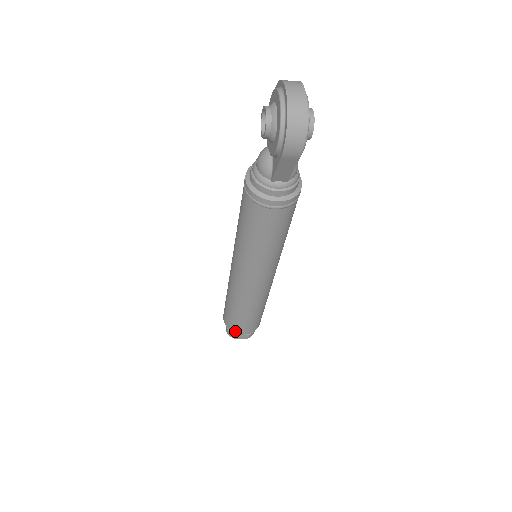
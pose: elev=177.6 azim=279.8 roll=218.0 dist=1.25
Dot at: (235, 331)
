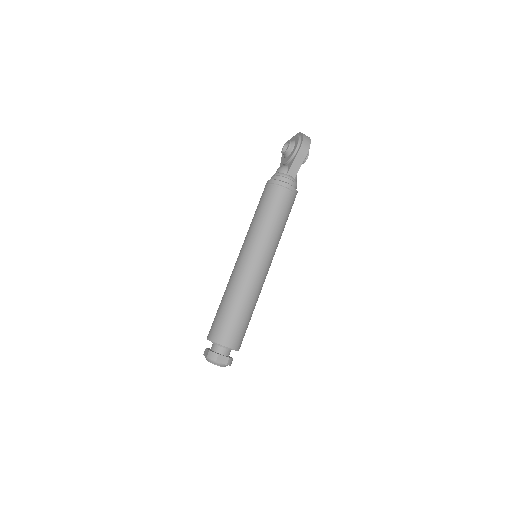
Dot at: (222, 341)
